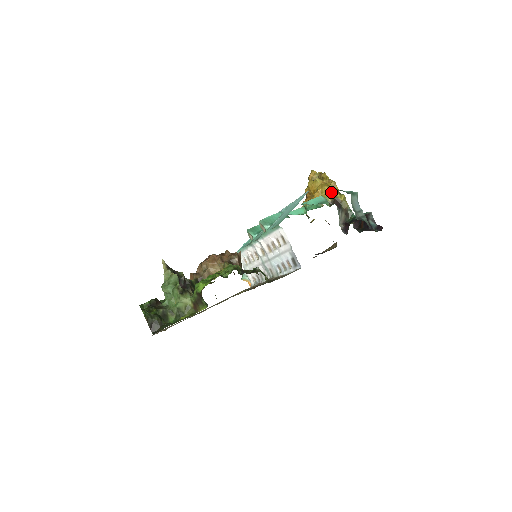
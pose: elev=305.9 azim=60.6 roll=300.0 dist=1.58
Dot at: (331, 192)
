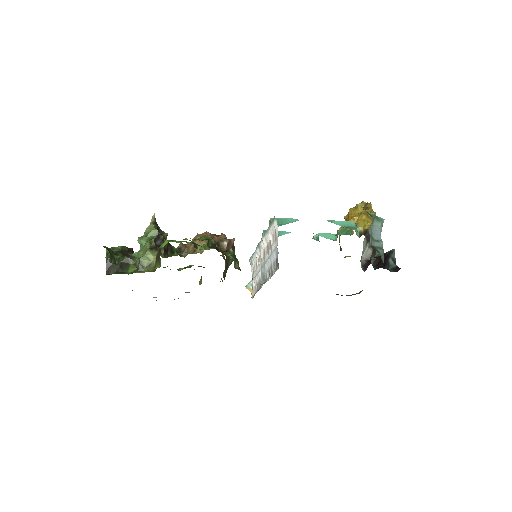
Dot at: (367, 222)
